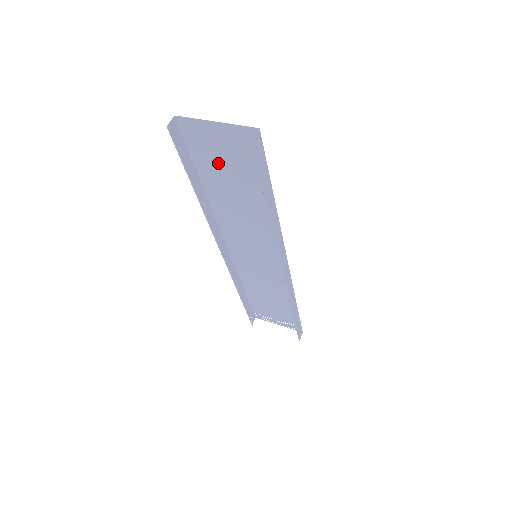
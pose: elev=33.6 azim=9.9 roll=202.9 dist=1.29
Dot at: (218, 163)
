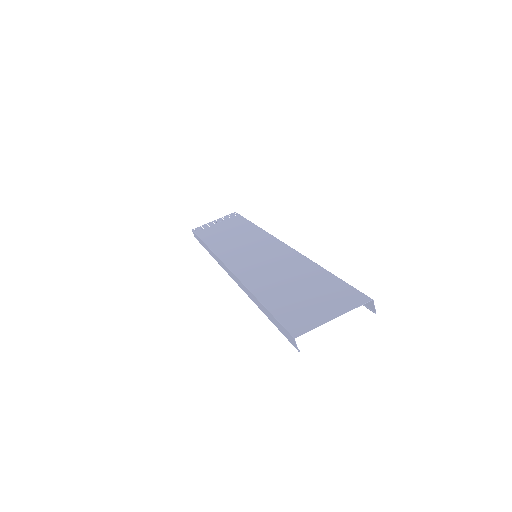
Dot at: (298, 302)
